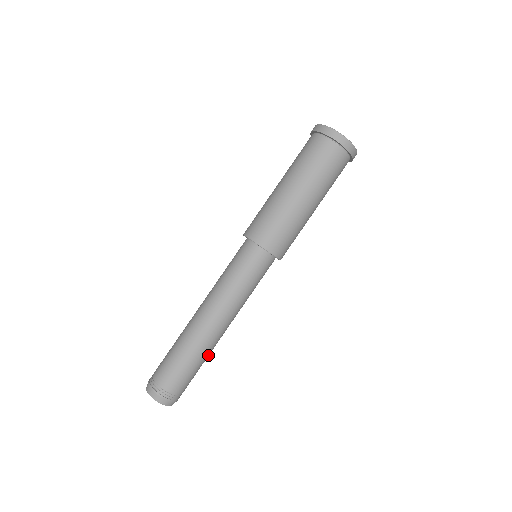
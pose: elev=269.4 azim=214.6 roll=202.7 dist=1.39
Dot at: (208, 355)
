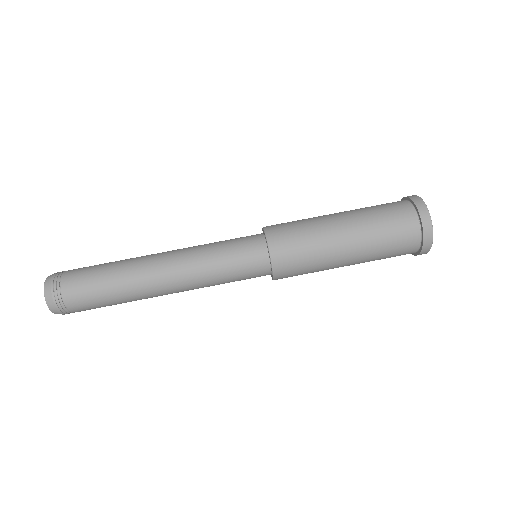
Dot at: (127, 296)
